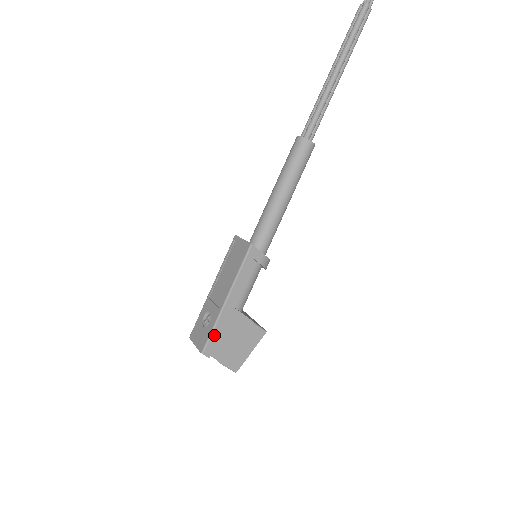
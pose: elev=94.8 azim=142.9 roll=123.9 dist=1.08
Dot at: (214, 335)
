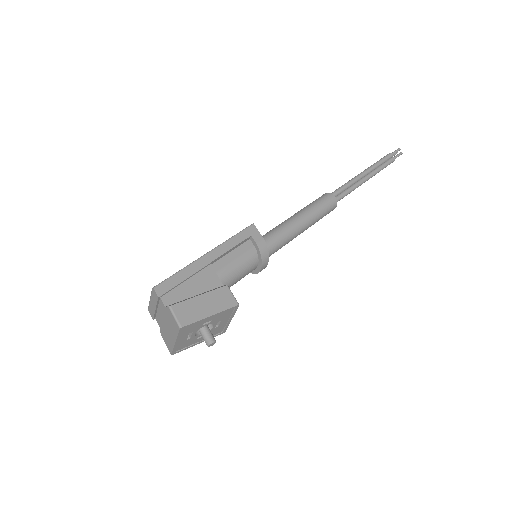
Dot at: (177, 277)
